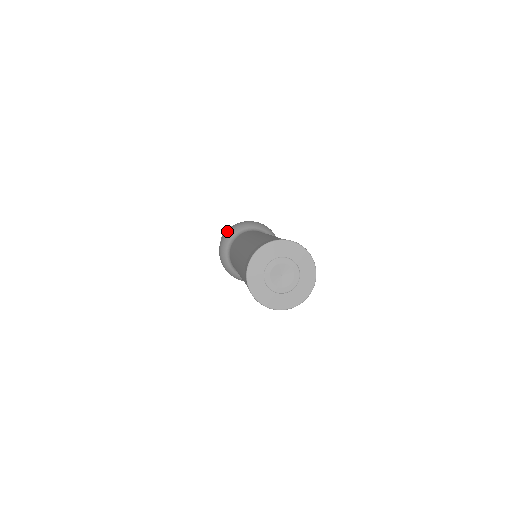
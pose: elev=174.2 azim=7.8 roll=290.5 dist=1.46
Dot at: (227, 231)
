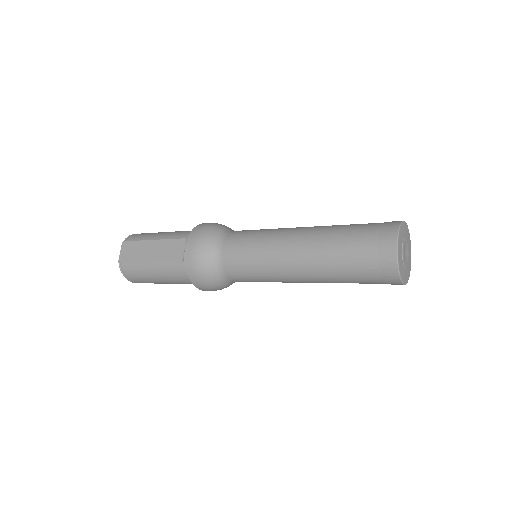
Dot at: occluded
